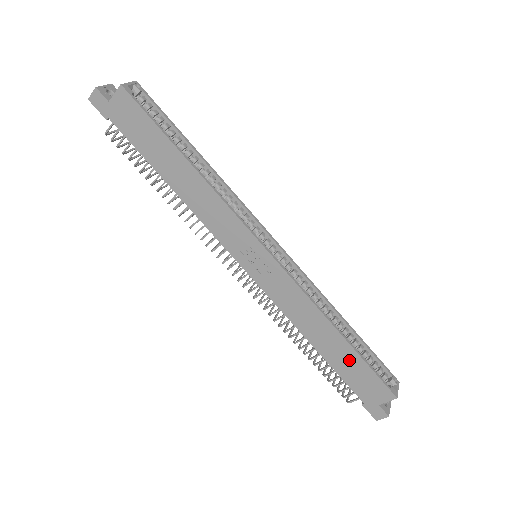
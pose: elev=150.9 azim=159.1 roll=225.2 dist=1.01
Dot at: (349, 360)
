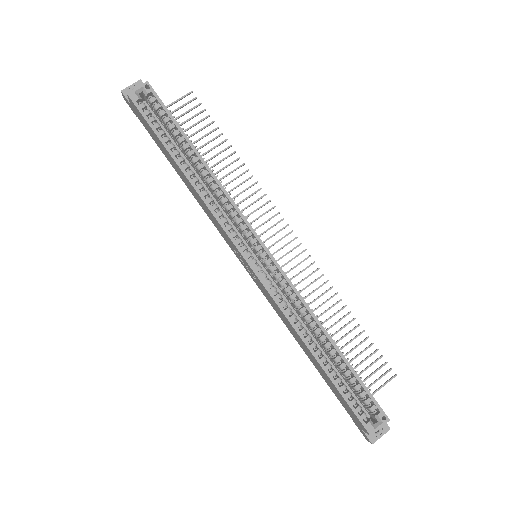
Dot at: (329, 380)
